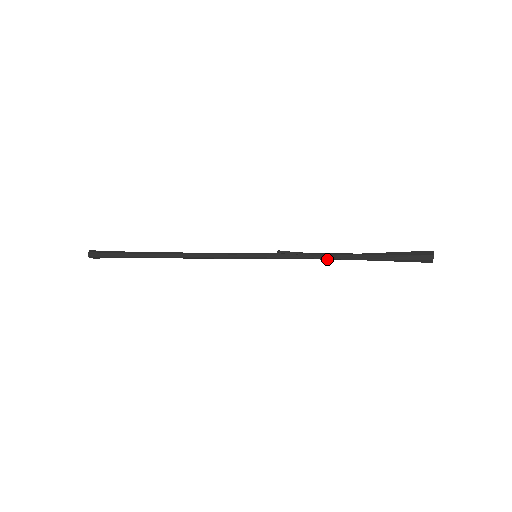
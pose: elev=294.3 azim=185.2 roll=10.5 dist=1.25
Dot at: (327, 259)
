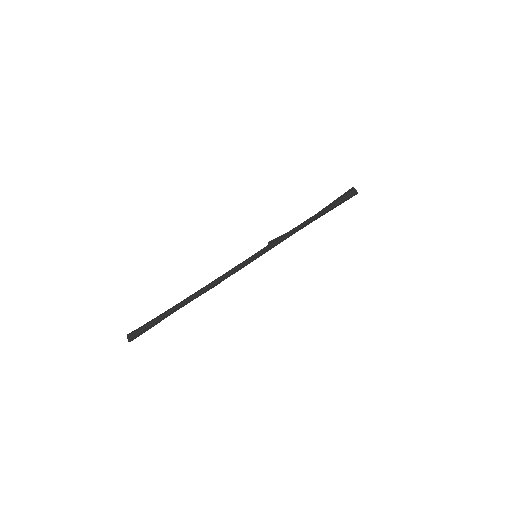
Dot at: occluded
